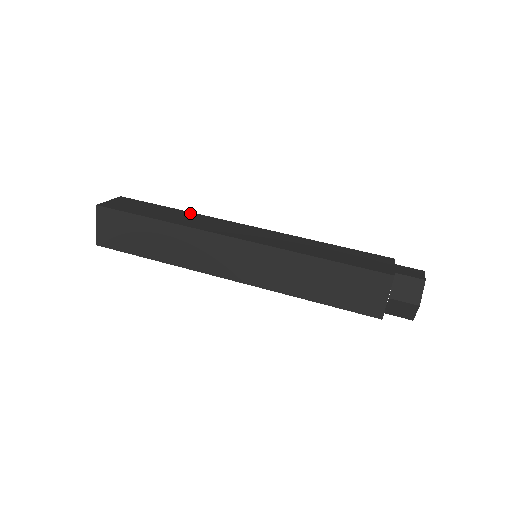
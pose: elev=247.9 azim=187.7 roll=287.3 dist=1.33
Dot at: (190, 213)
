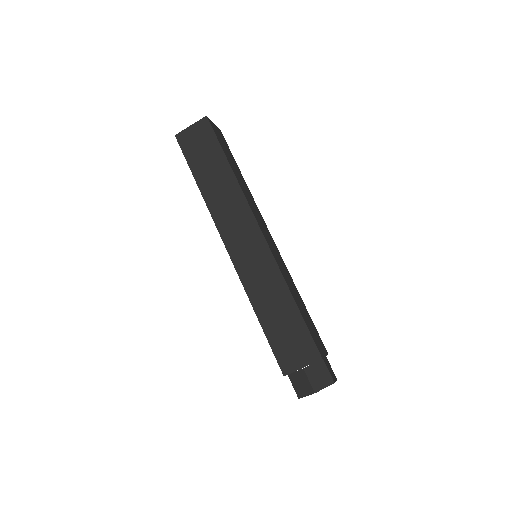
Dot at: (248, 188)
